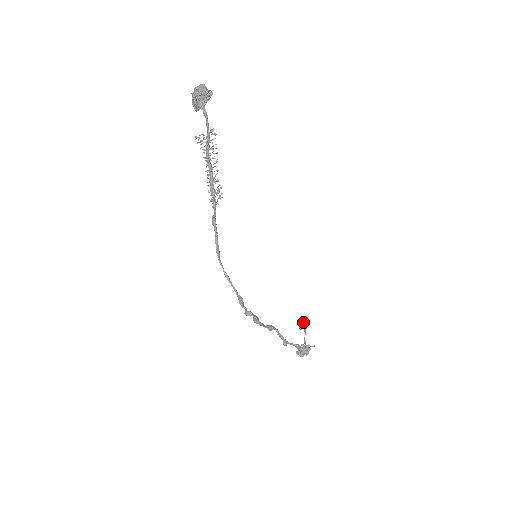
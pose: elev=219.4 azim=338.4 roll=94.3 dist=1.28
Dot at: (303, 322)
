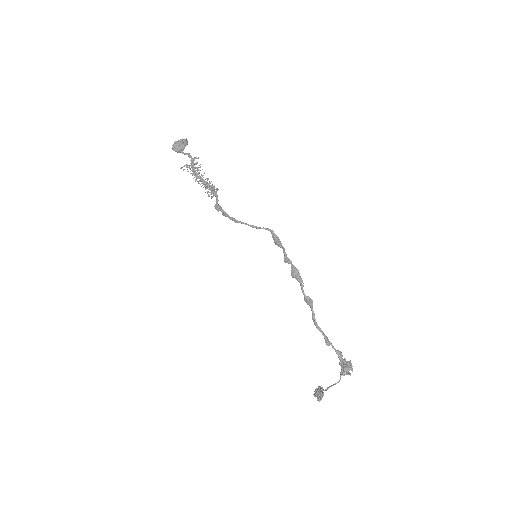
Dot at: (319, 387)
